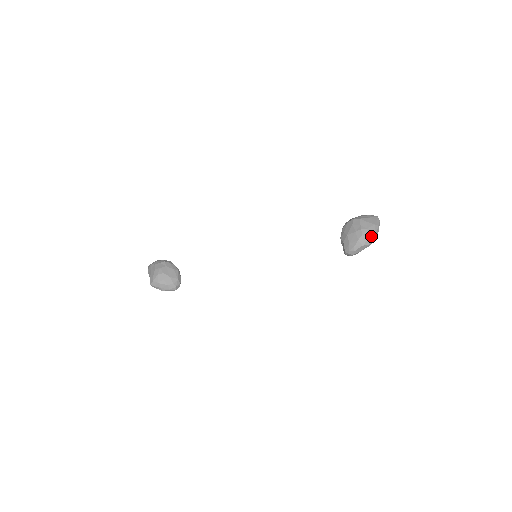
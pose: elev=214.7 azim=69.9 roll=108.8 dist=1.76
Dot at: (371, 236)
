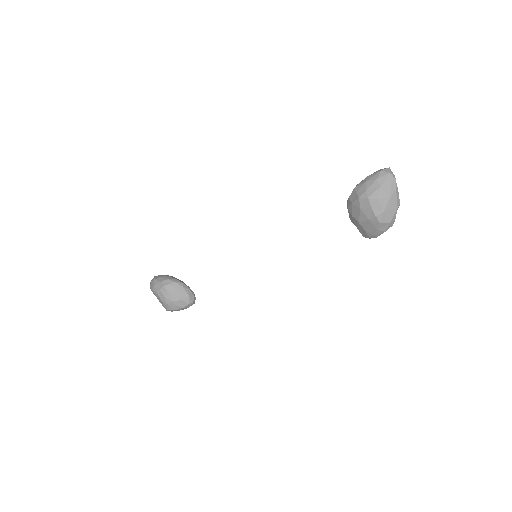
Dot at: (392, 216)
